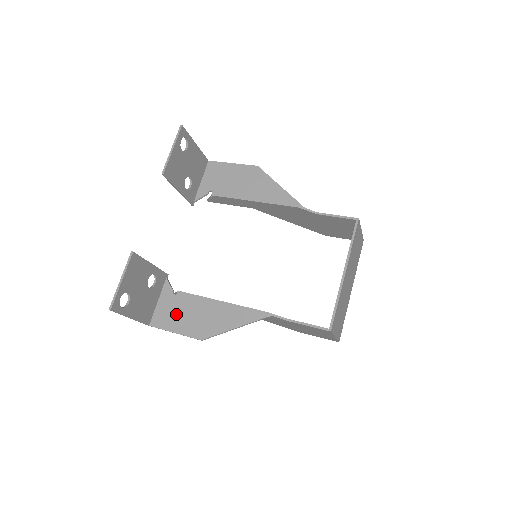
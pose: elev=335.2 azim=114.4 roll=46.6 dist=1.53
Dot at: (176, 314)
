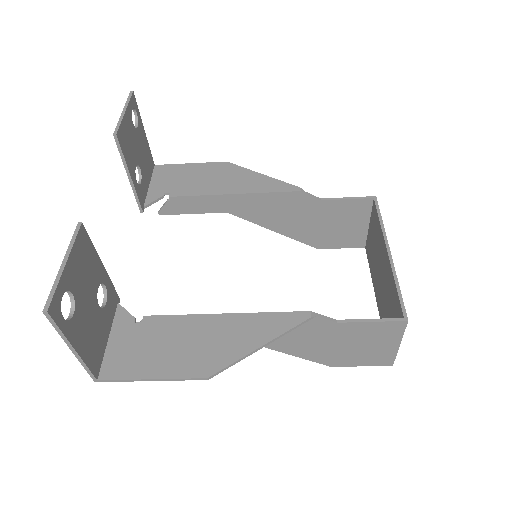
Dot at: (149, 349)
